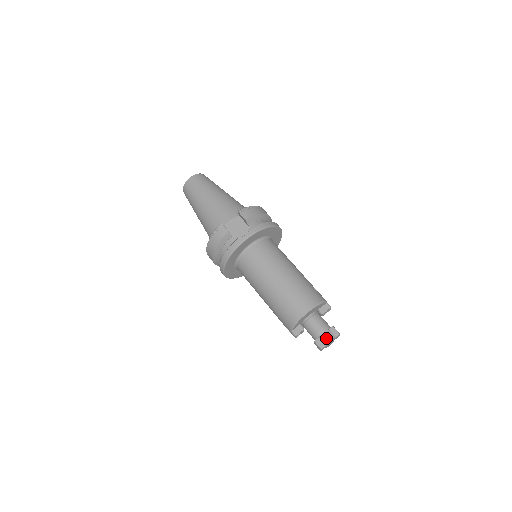
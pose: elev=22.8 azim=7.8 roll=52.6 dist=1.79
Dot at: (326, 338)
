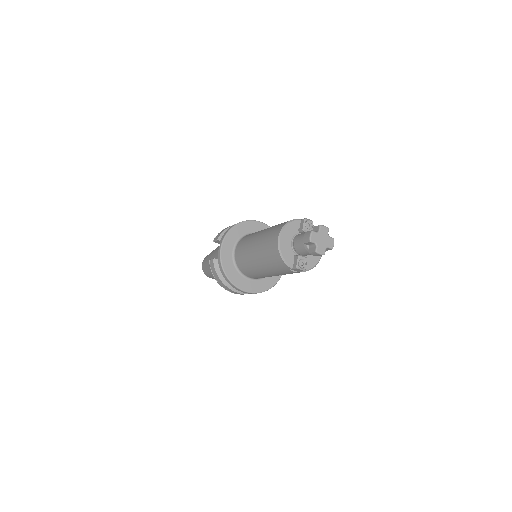
Dot at: (307, 239)
